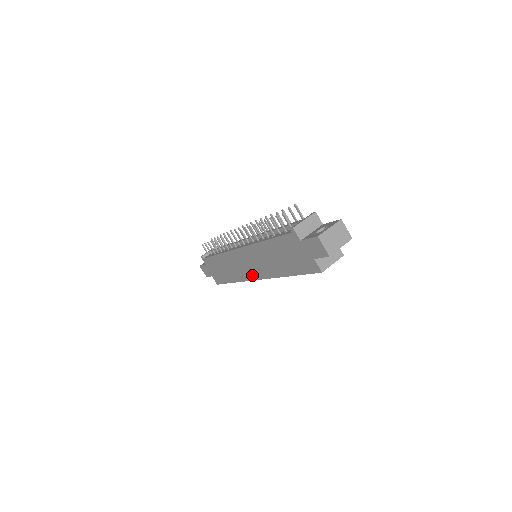
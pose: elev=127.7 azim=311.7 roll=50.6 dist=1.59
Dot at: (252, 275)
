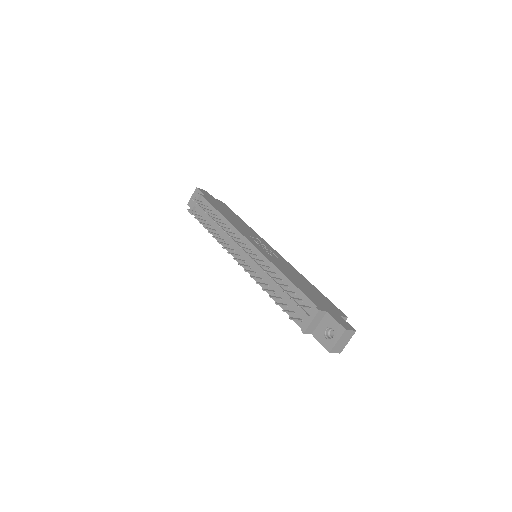
Dot at: occluded
